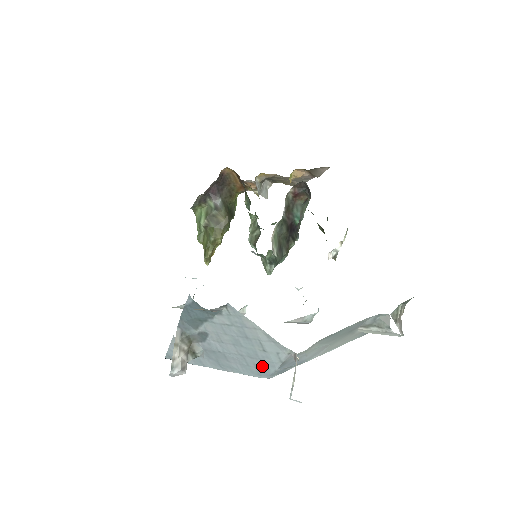
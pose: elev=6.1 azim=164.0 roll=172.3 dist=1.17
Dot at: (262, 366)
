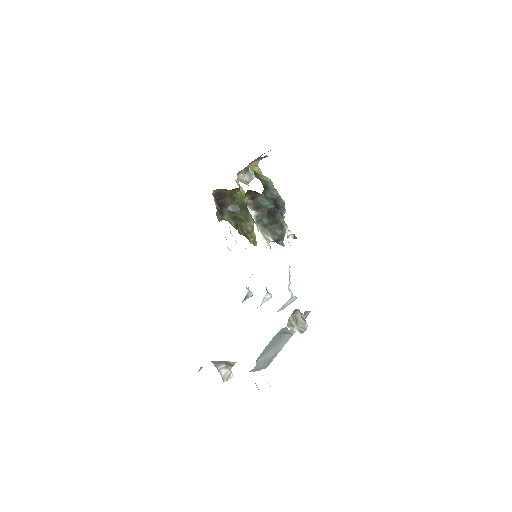
Dot at: occluded
